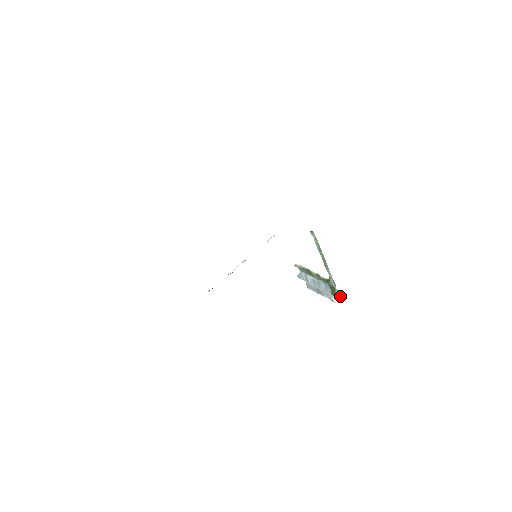
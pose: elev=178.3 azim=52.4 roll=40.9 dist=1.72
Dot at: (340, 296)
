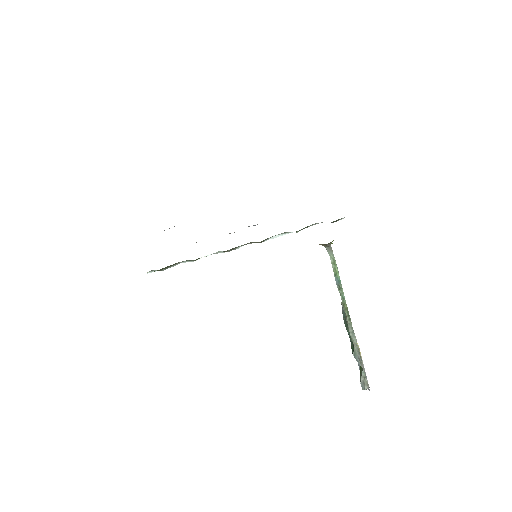
Dot at: (367, 384)
